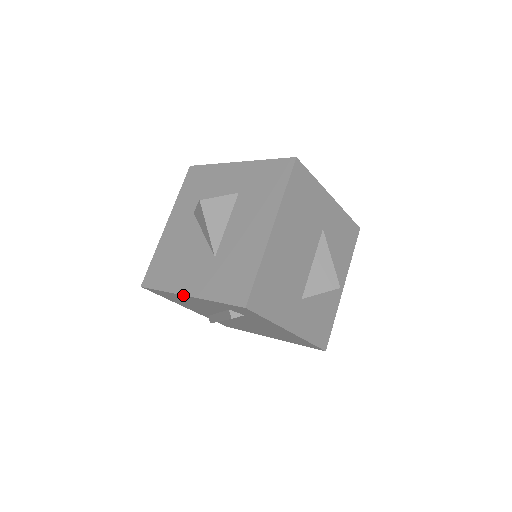
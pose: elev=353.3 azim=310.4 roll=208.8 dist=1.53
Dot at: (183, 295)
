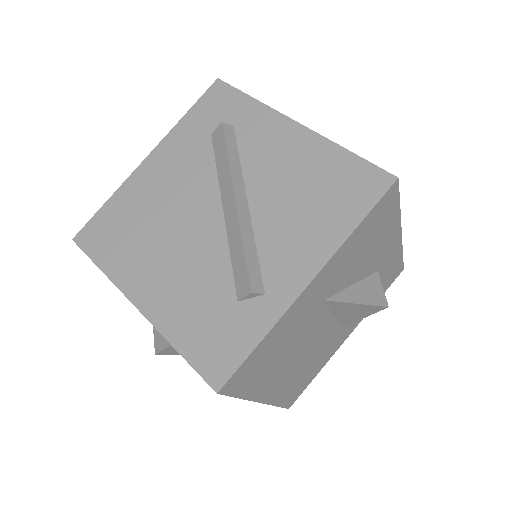
Dot at: occluded
